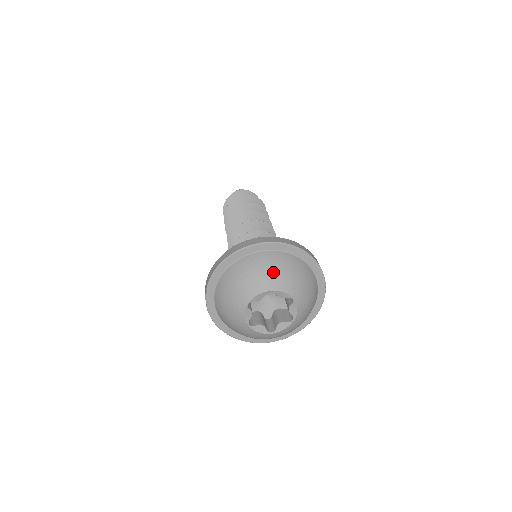
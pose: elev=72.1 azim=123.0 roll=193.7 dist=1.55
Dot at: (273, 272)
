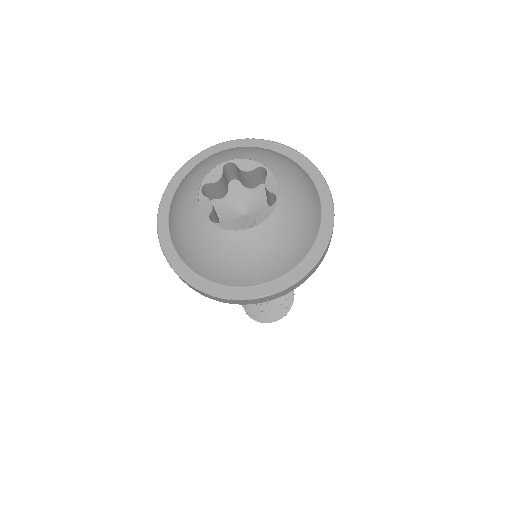
Dot at: (230, 150)
